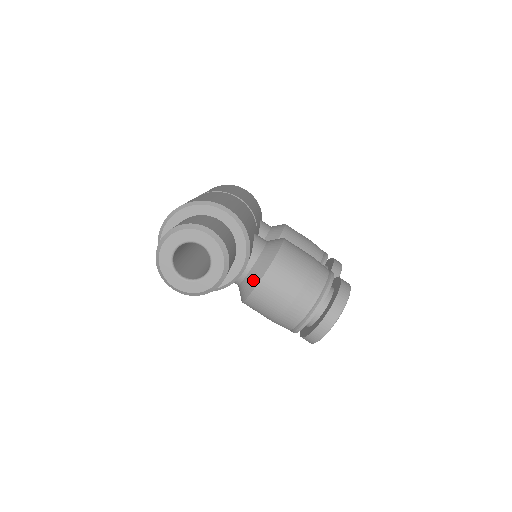
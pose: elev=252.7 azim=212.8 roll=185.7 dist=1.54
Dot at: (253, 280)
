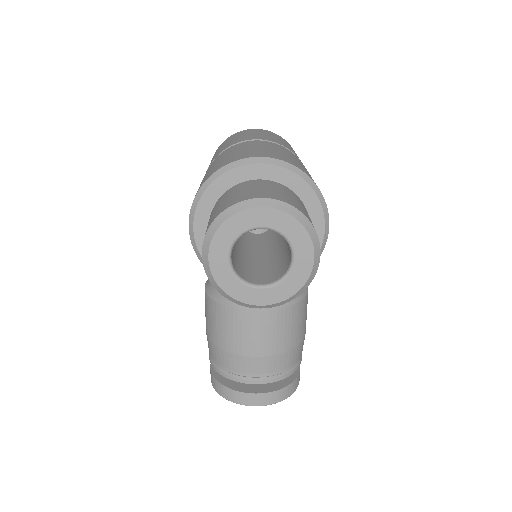
Dot at: occluded
